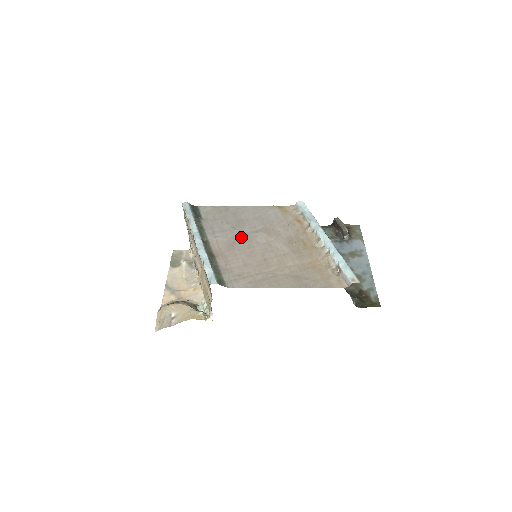
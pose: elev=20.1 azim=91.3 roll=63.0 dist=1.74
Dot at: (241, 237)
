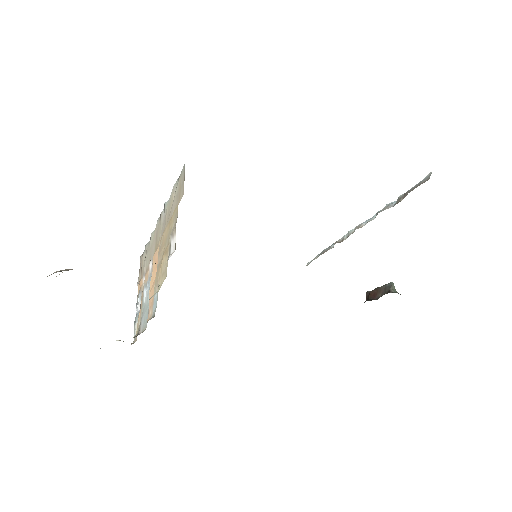
Dot at: occluded
